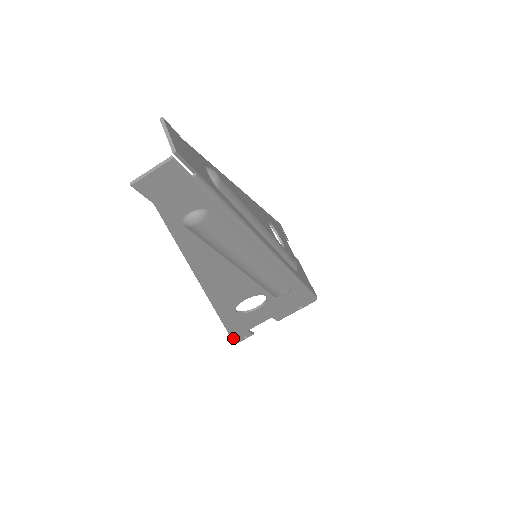
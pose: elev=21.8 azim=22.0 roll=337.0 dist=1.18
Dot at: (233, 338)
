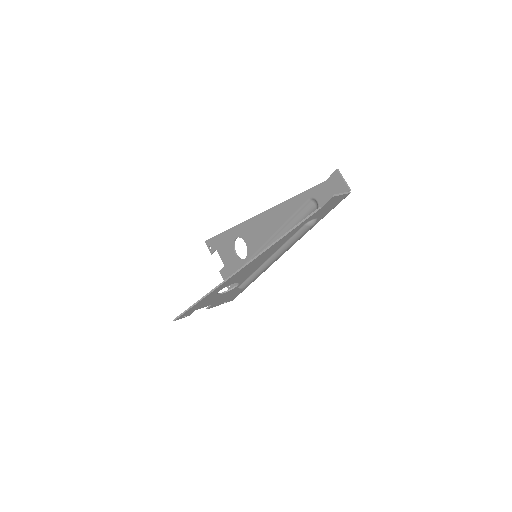
Dot at: (183, 314)
